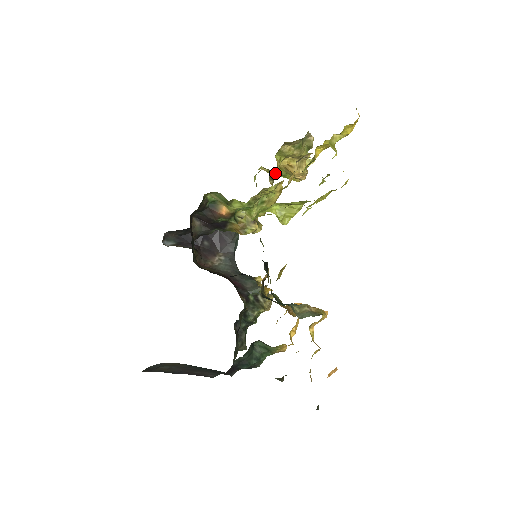
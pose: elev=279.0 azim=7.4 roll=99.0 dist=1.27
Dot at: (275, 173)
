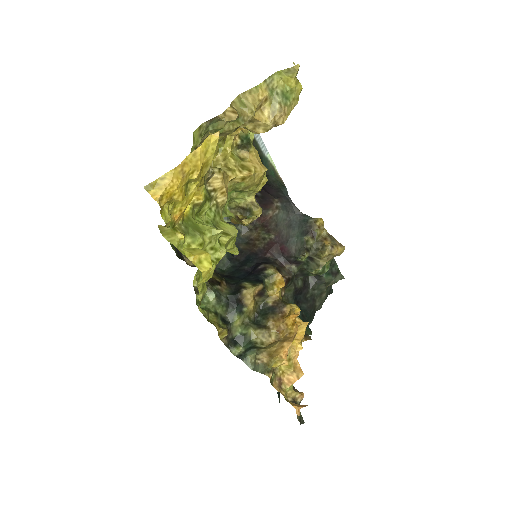
Dot at: (245, 134)
